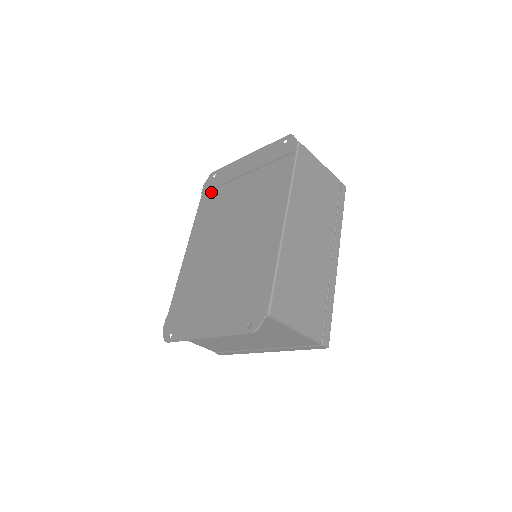
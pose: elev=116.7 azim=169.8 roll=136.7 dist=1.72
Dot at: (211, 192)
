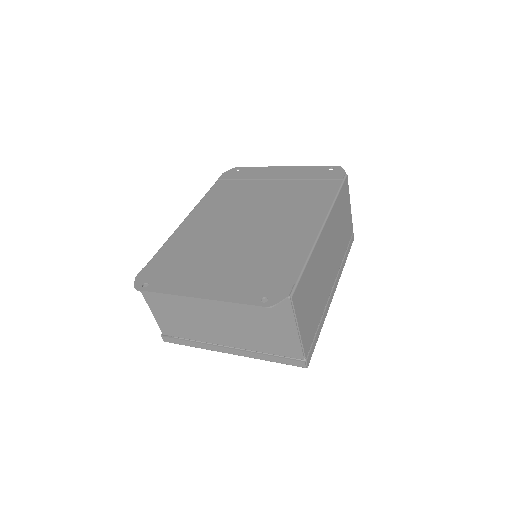
Dot at: (231, 181)
